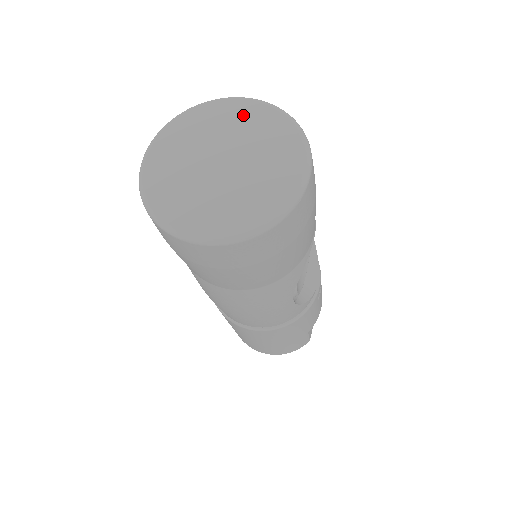
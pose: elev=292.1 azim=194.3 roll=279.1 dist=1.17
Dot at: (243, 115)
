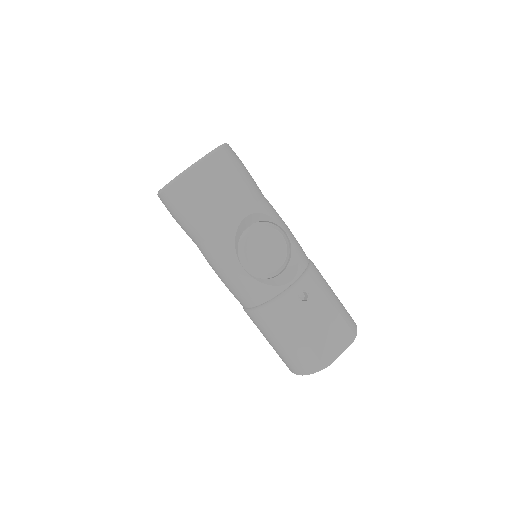
Dot at: occluded
